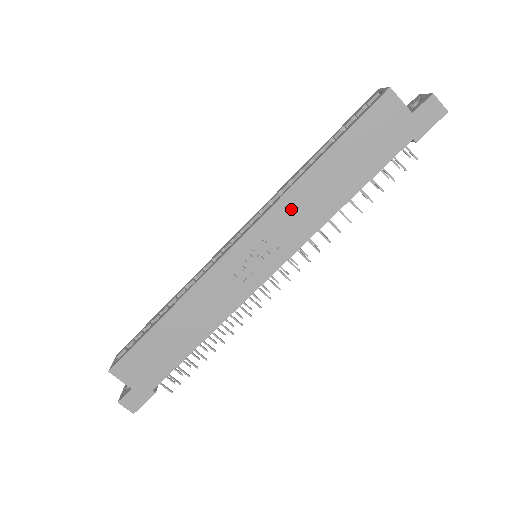
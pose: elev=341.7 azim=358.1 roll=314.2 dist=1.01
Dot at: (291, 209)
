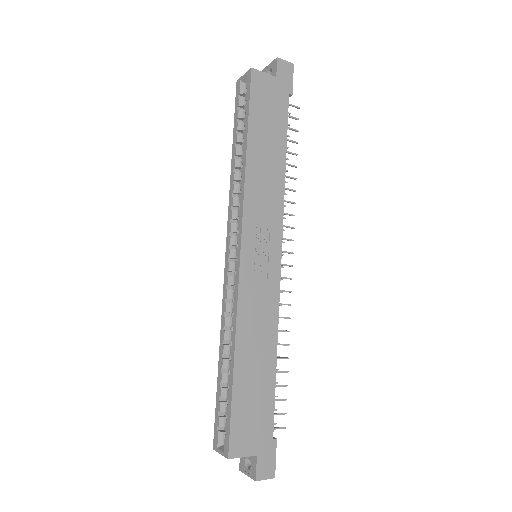
Dot at: (257, 195)
